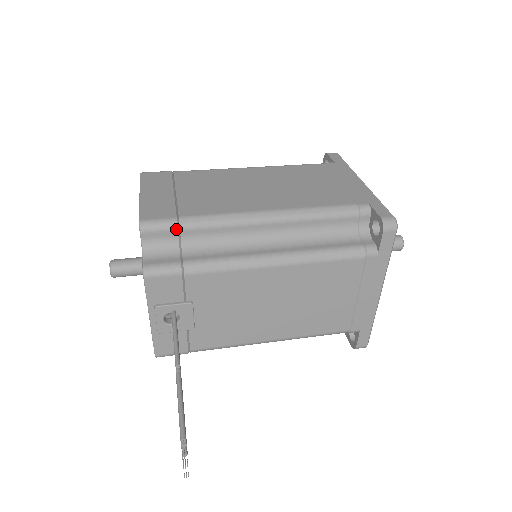
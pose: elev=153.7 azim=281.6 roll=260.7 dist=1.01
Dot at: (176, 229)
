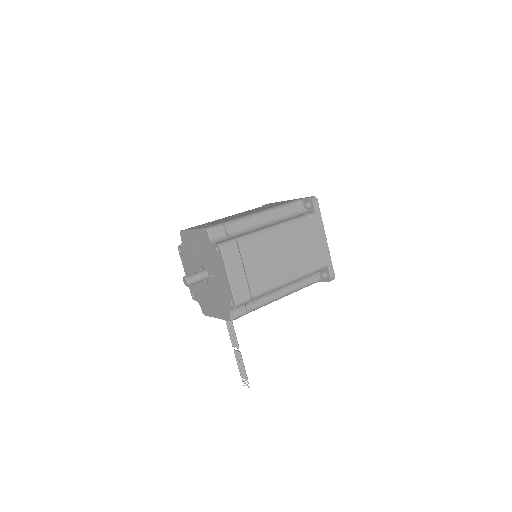
Dot at: occluded
